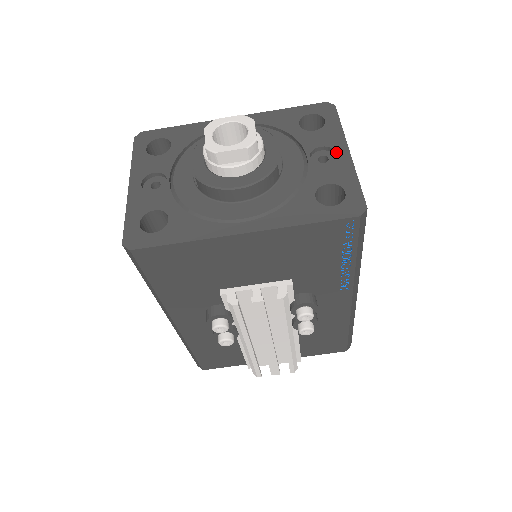
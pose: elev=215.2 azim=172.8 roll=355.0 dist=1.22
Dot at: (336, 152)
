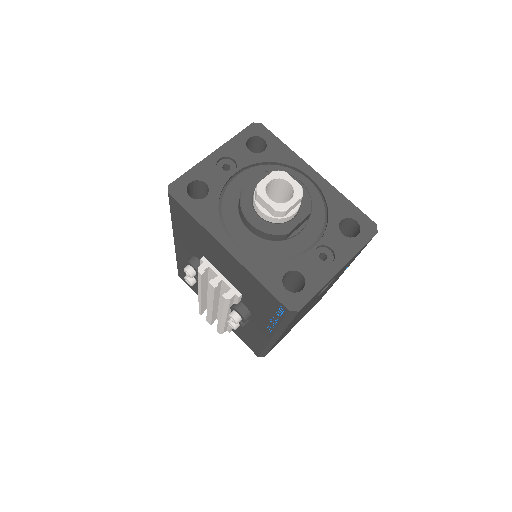
Dot at: (333, 261)
